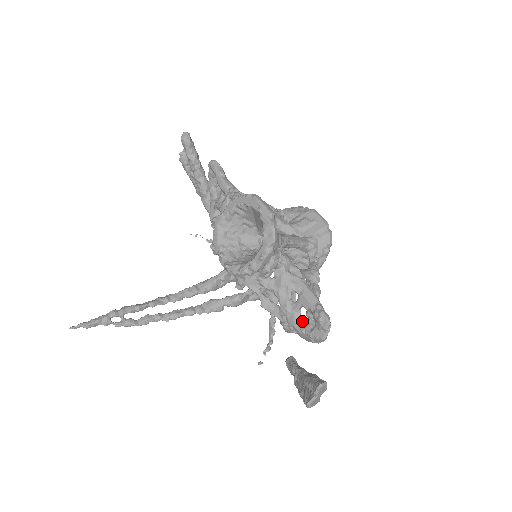
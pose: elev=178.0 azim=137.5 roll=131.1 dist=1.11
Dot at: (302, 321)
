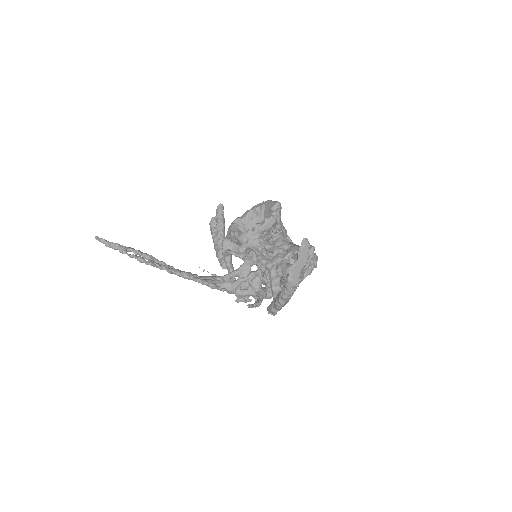
Dot at: (290, 264)
